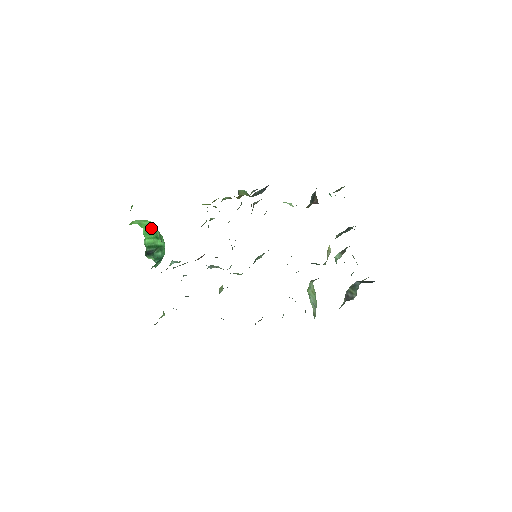
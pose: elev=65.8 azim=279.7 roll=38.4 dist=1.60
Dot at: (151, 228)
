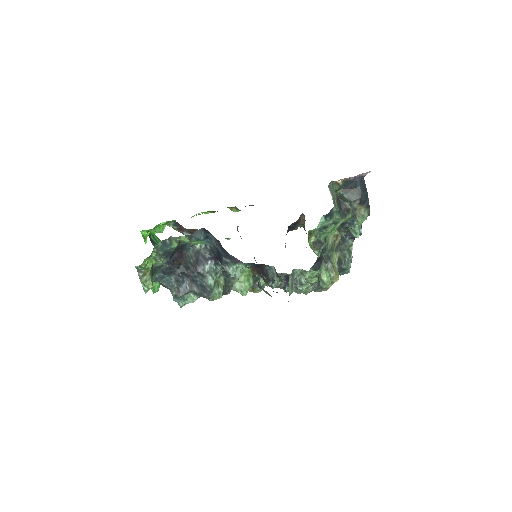
Dot at: occluded
